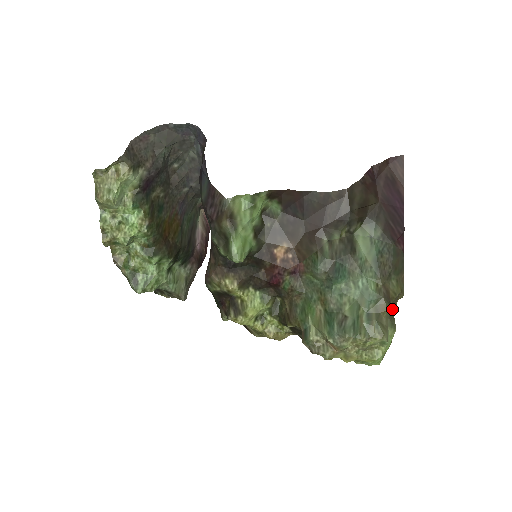
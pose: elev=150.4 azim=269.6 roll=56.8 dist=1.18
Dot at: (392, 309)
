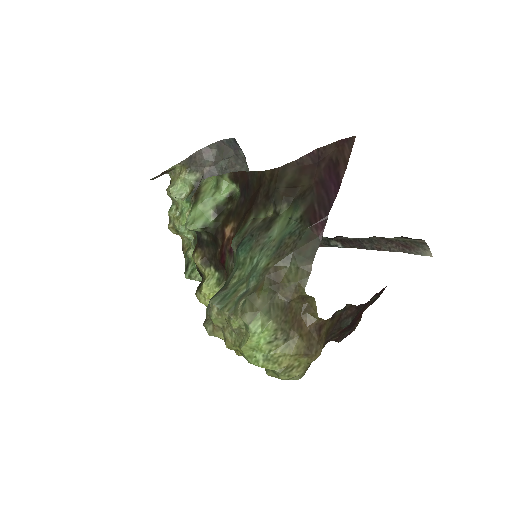
Dot at: (286, 301)
